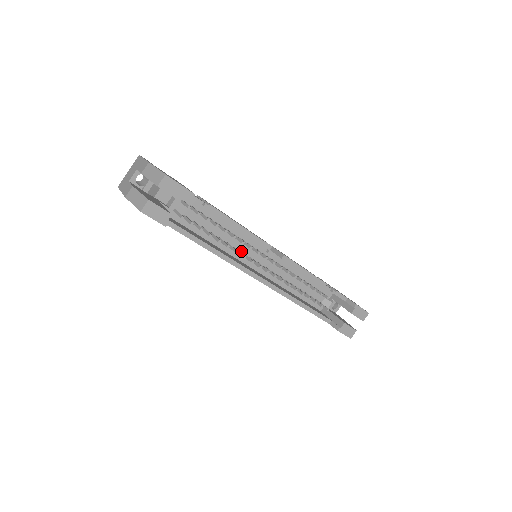
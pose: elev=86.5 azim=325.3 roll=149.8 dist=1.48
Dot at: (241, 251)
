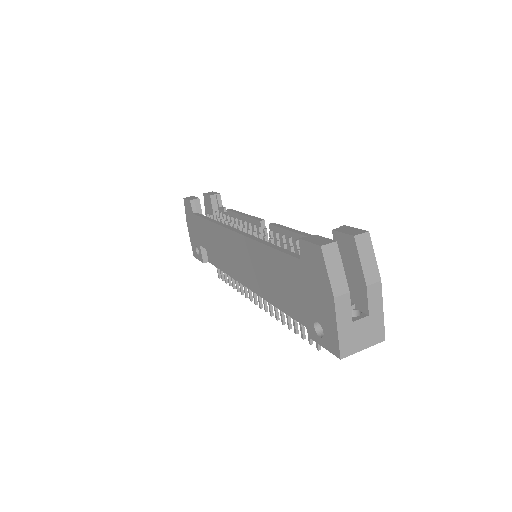
Dot at: occluded
